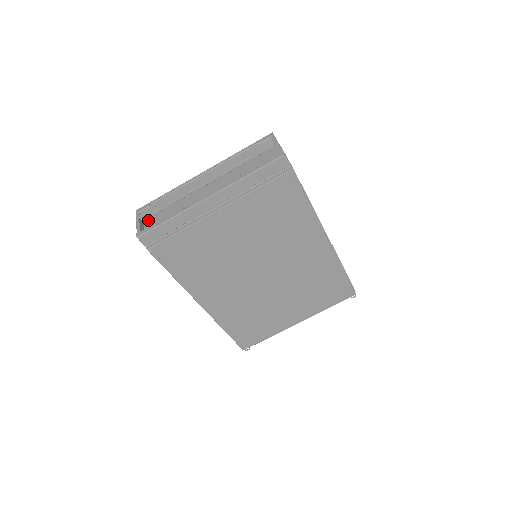
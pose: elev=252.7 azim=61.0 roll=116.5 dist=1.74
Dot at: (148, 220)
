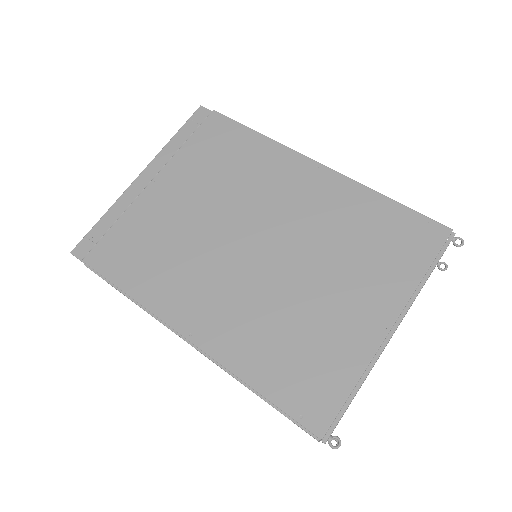
Dot at: occluded
